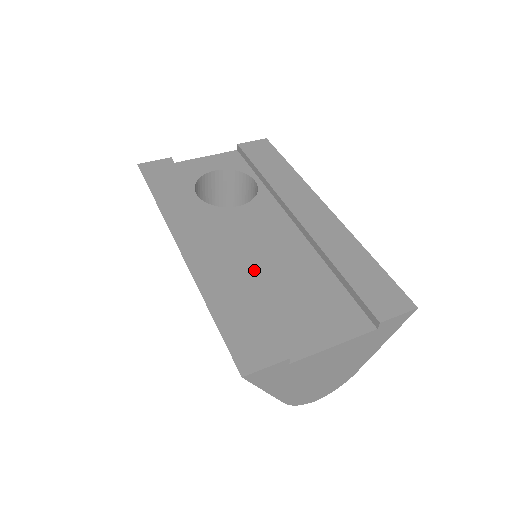
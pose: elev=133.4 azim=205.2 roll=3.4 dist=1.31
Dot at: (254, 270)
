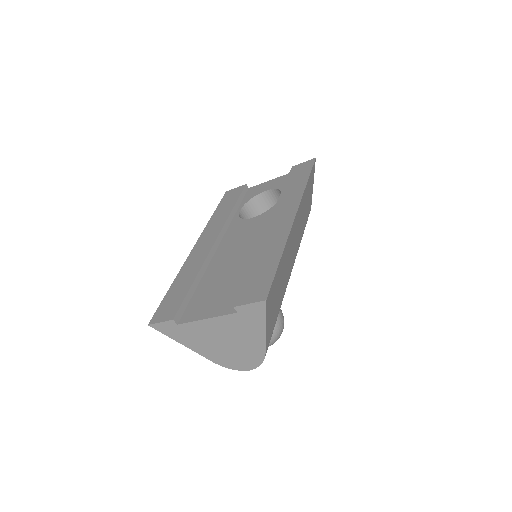
Dot at: (218, 264)
